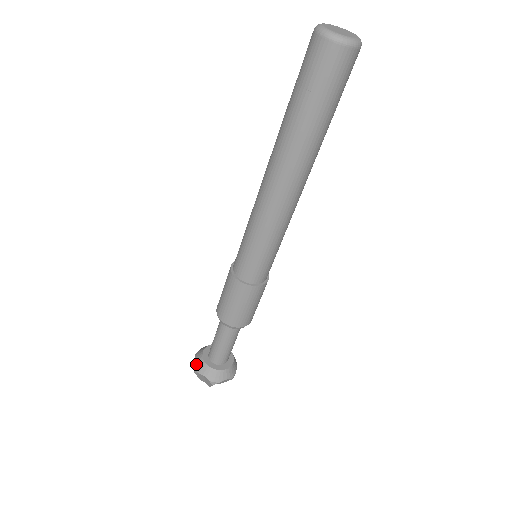
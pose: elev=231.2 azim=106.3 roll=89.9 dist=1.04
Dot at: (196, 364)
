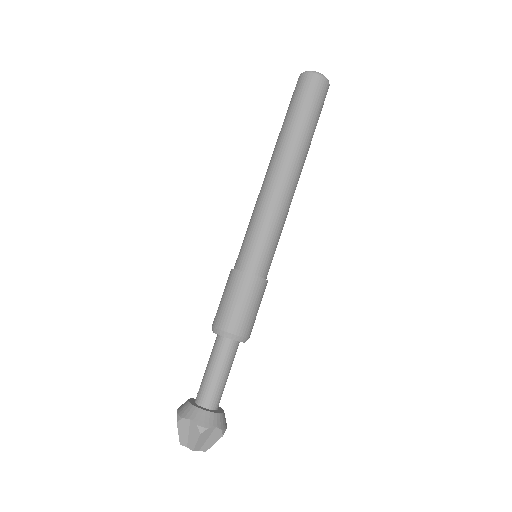
Dot at: (180, 411)
